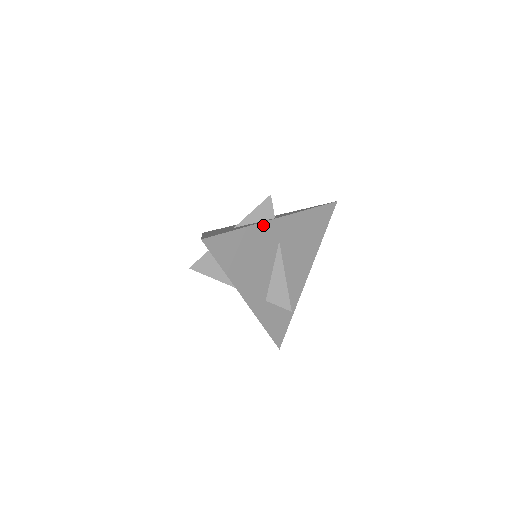
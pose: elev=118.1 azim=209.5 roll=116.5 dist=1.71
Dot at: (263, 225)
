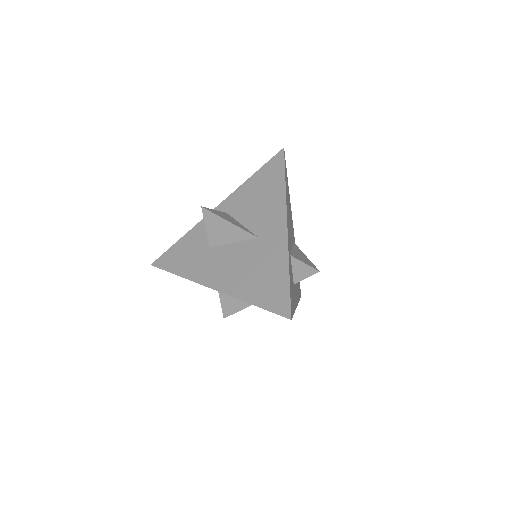
Dot at: (291, 215)
